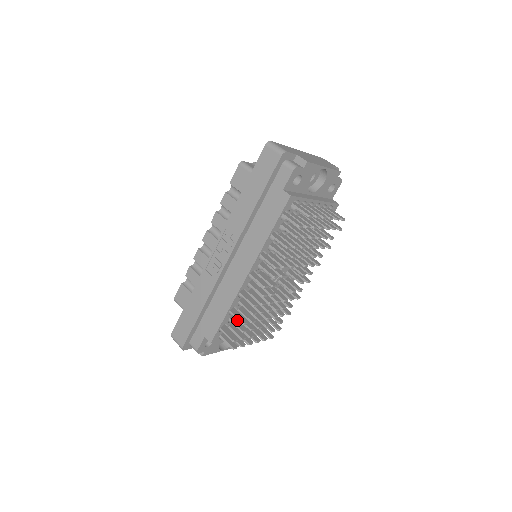
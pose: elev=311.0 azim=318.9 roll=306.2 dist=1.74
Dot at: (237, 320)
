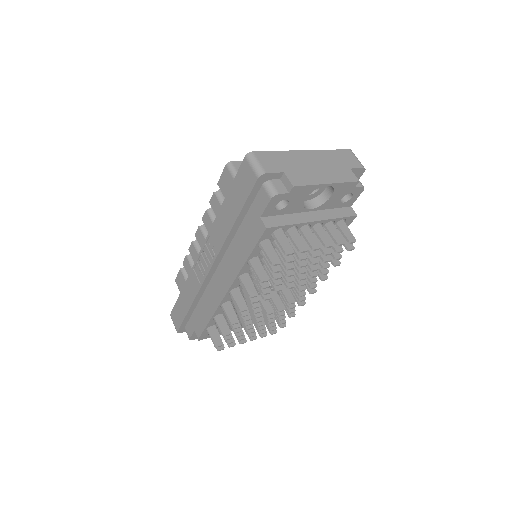
Dot at: occluded
